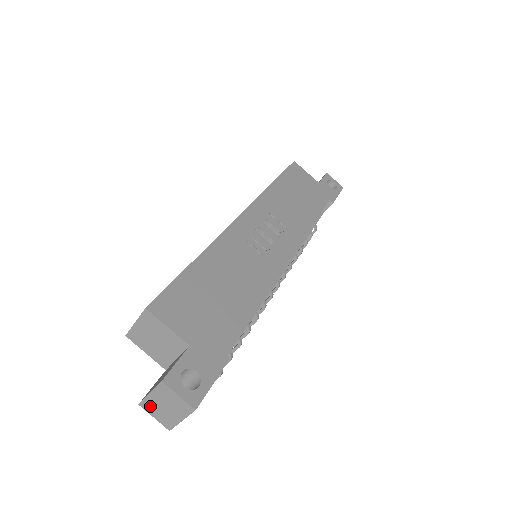
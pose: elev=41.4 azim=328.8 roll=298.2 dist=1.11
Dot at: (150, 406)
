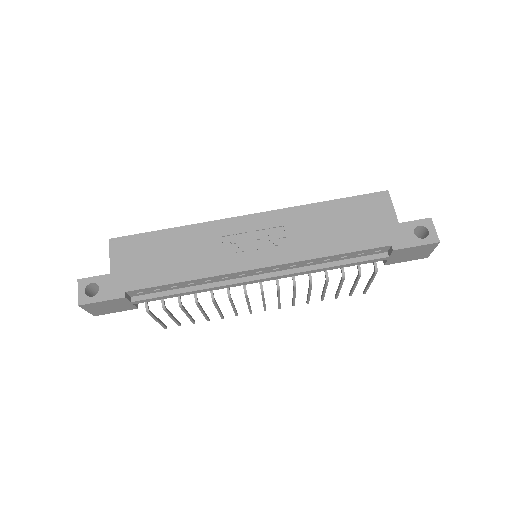
Dot at: occluded
